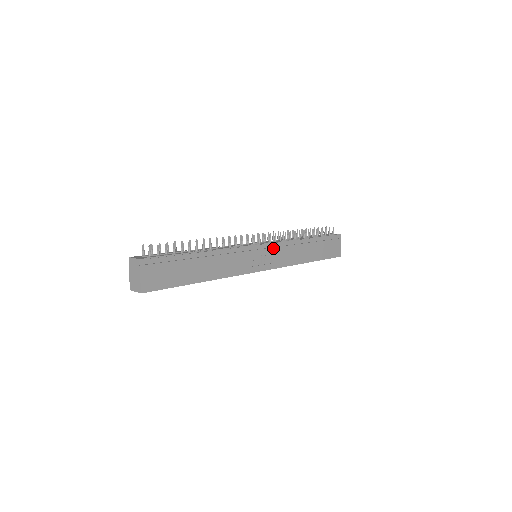
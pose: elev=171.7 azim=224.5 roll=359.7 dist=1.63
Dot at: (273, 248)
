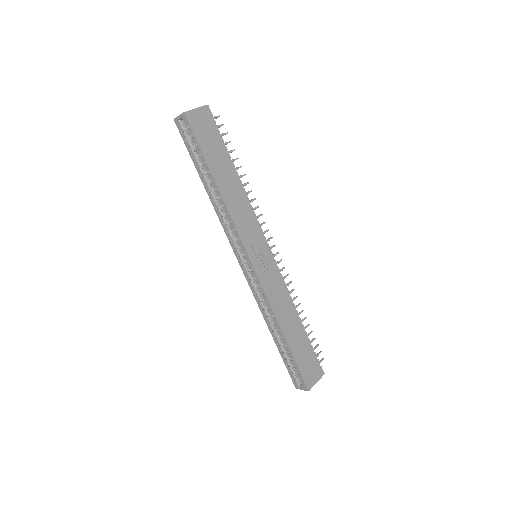
Dot at: (274, 268)
